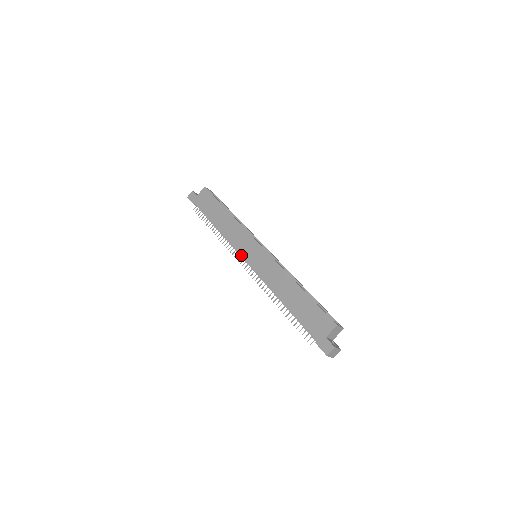
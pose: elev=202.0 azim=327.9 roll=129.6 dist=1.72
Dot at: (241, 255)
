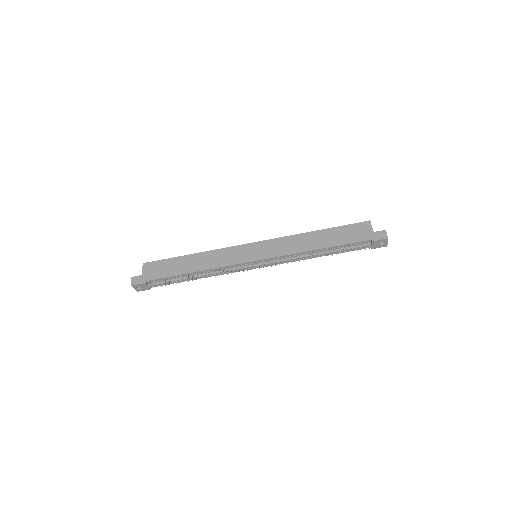
Dot at: (246, 262)
